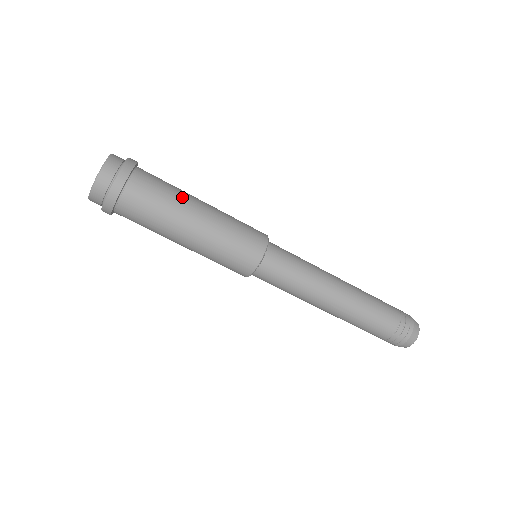
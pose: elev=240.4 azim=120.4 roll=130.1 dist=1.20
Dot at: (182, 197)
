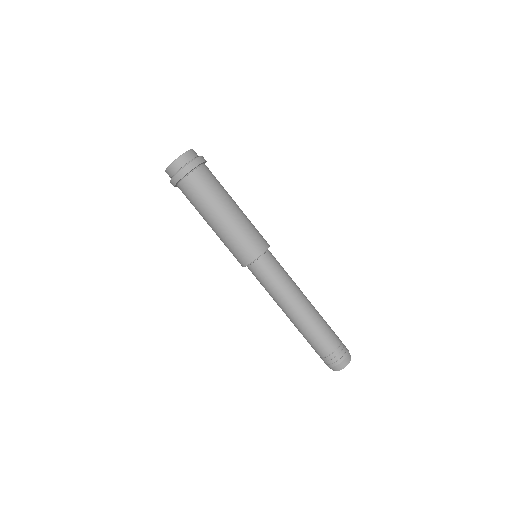
Dot at: (227, 192)
